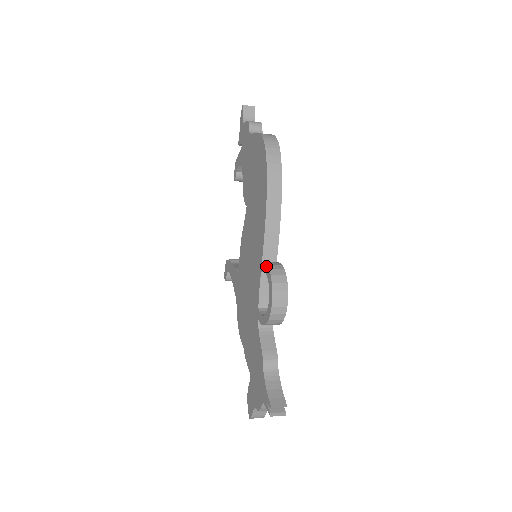
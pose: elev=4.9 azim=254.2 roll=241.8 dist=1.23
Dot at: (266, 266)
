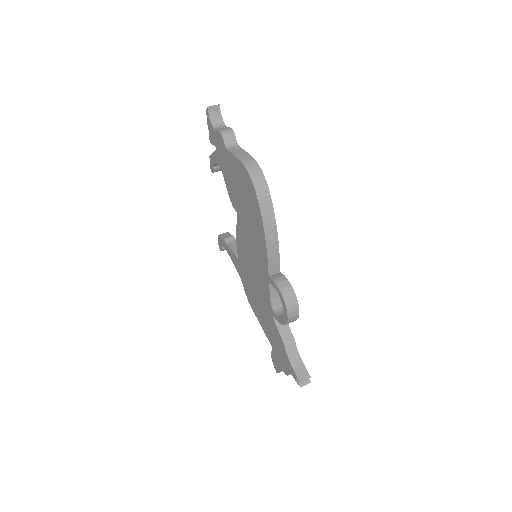
Dot at: (275, 284)
